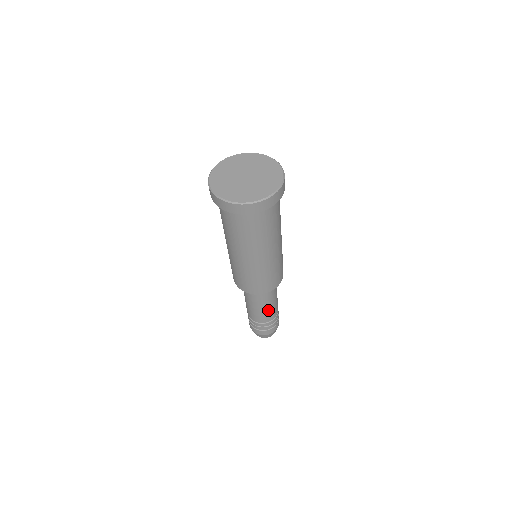
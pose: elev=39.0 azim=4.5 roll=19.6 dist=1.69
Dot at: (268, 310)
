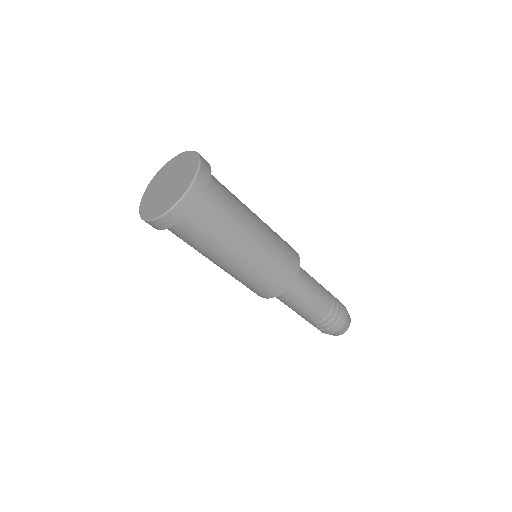
Dot at: (308, 309)
